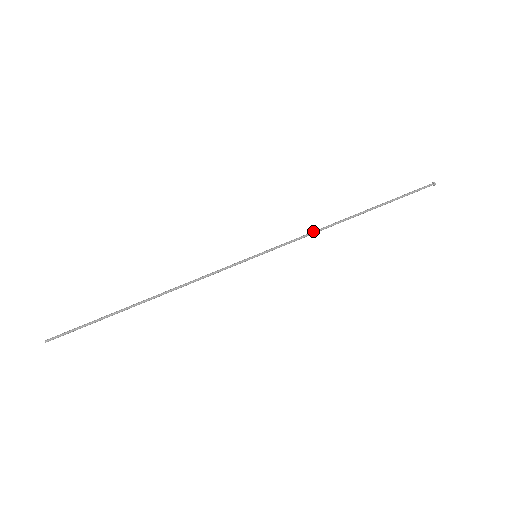
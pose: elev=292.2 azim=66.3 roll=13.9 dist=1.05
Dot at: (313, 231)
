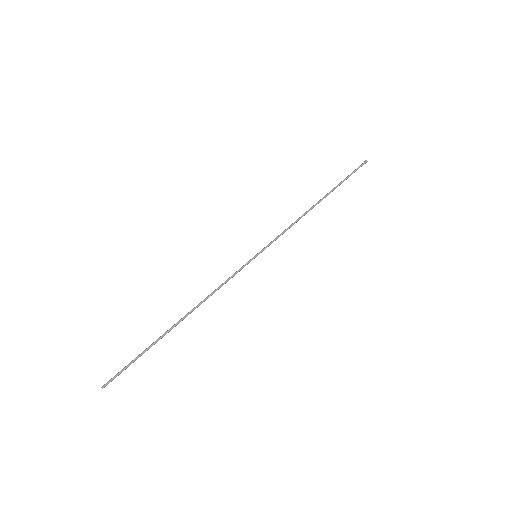
Dot at: (293, 223)
